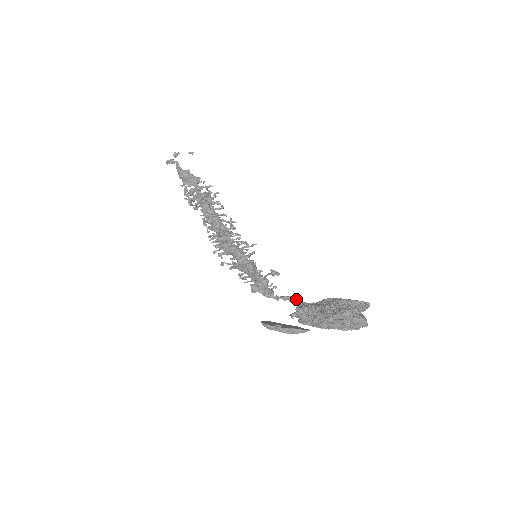
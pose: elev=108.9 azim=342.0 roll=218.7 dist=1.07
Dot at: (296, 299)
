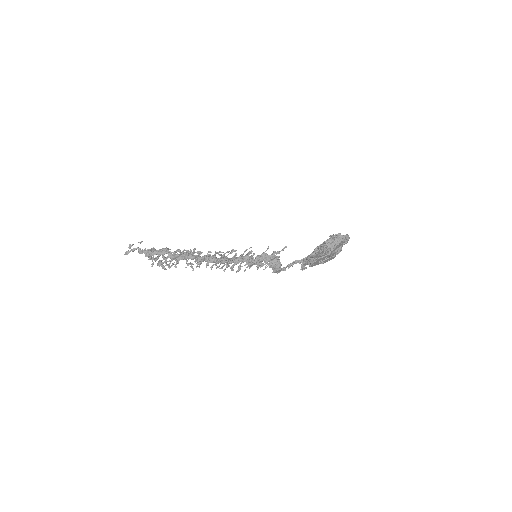
Dot at: (298, 260)
